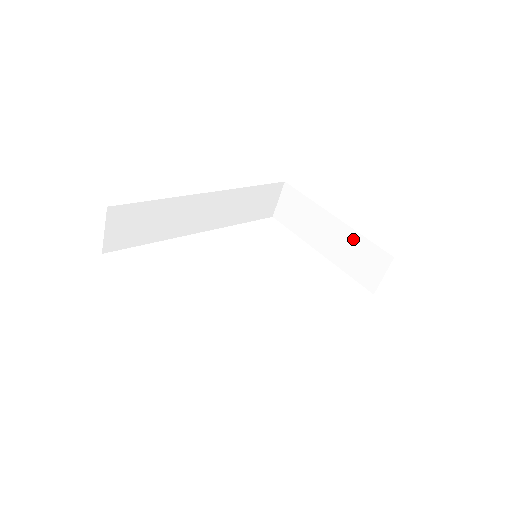
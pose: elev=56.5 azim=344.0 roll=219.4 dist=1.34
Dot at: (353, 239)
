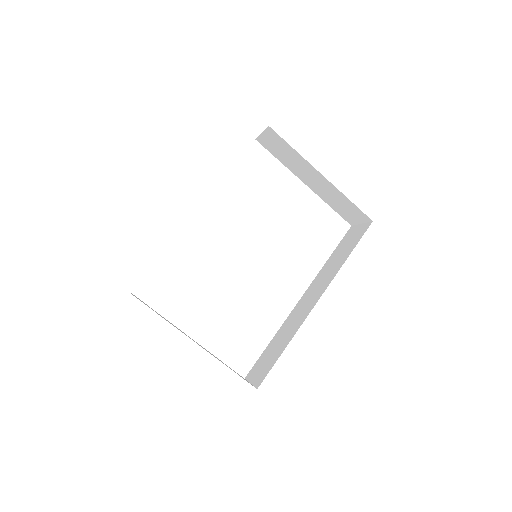
Dot at: (338, 195)
